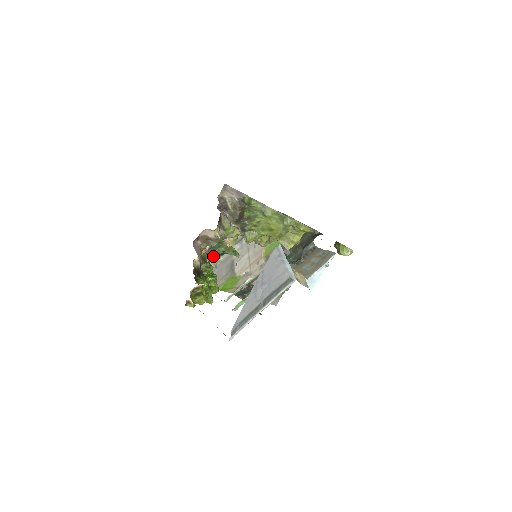
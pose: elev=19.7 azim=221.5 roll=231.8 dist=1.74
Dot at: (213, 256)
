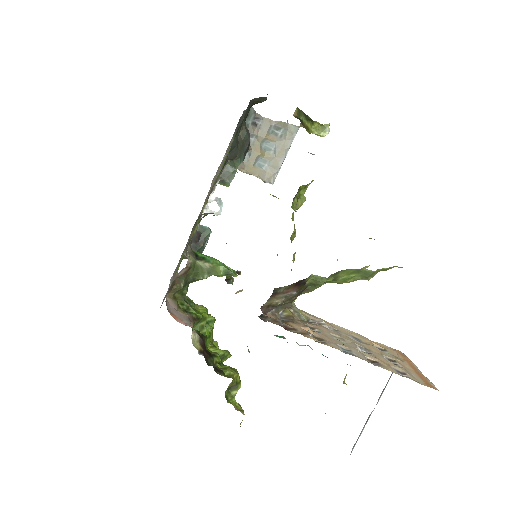
Dot at: occluded
